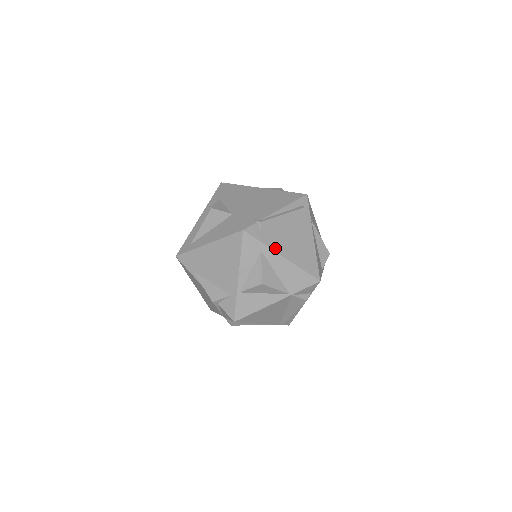
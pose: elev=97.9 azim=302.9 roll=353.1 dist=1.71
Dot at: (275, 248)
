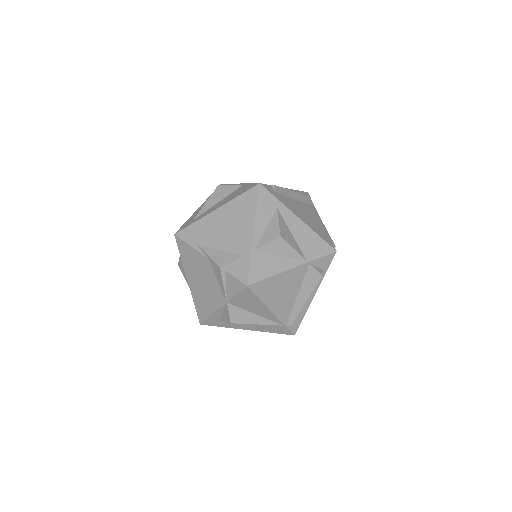
Dot at: (290, 209)
